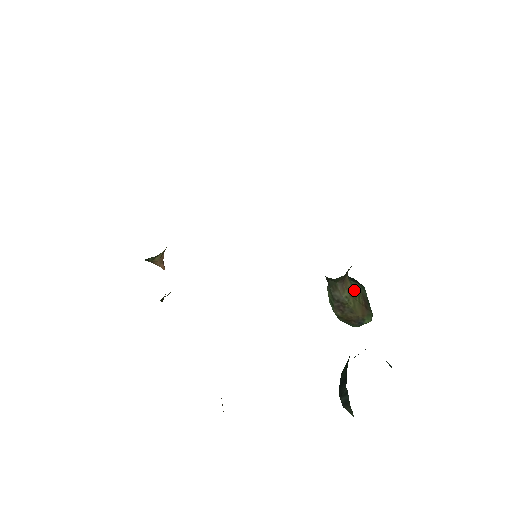
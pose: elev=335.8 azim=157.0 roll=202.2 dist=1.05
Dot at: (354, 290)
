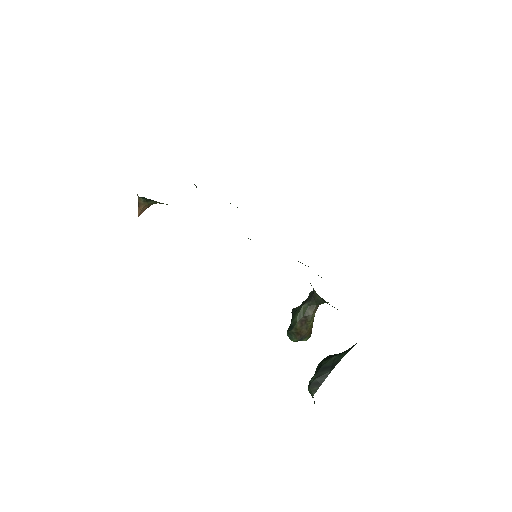
Dot at: occluded
